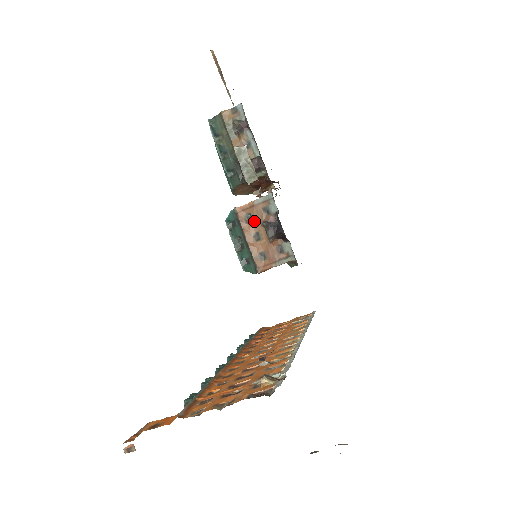
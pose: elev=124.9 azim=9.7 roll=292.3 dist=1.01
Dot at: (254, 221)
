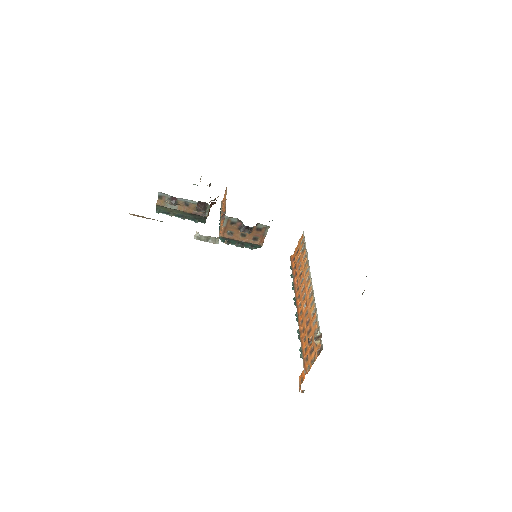
Dot at: (234, 232)
